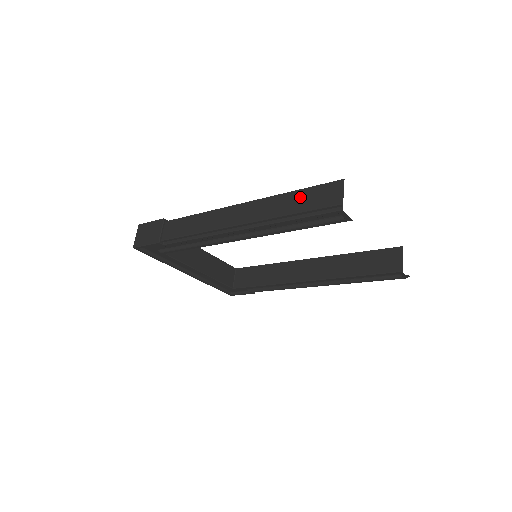
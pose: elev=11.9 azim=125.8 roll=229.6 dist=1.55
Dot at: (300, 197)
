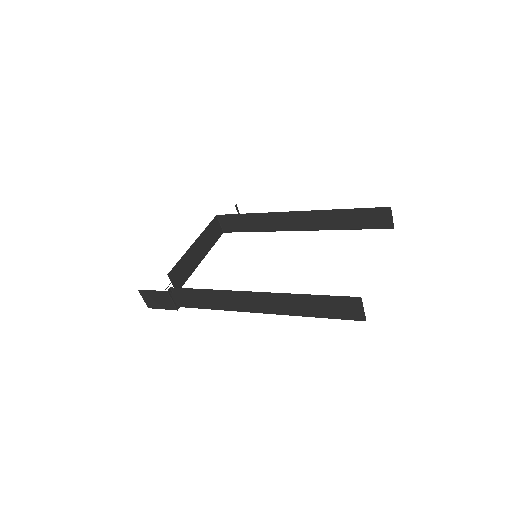
Dot at: (320, 307)
